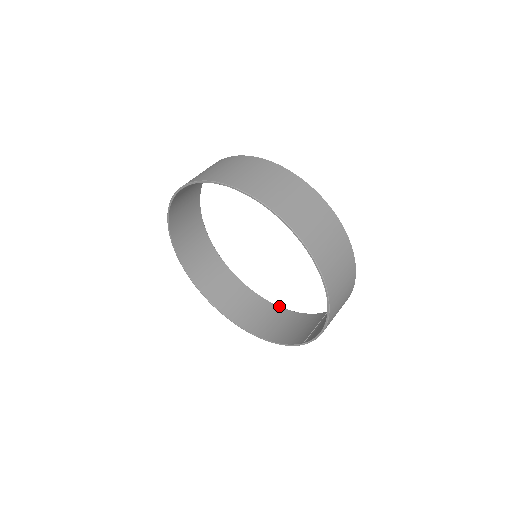
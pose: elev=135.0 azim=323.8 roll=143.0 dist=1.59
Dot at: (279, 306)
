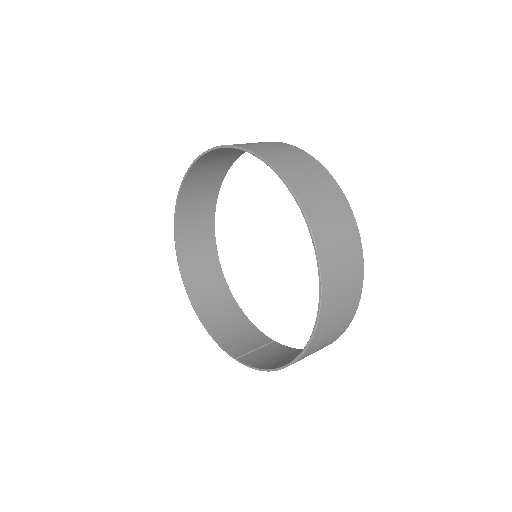
Dot at: occluded
